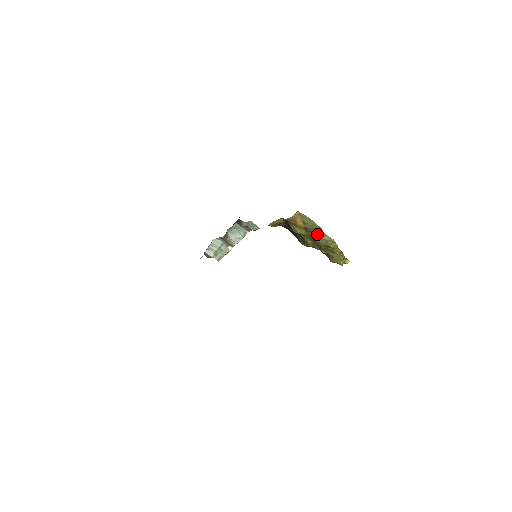
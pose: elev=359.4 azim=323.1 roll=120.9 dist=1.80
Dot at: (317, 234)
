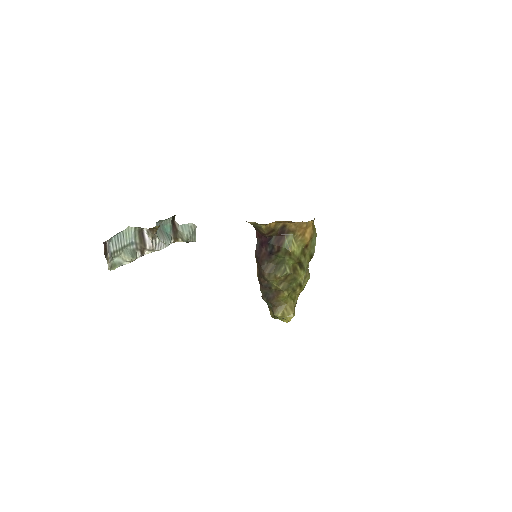
Dot at: (305, 262)
